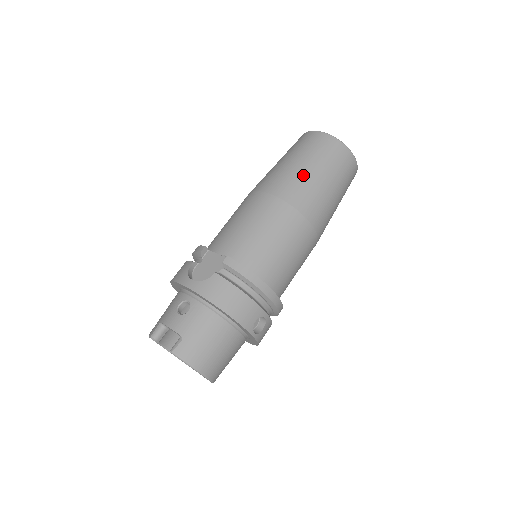
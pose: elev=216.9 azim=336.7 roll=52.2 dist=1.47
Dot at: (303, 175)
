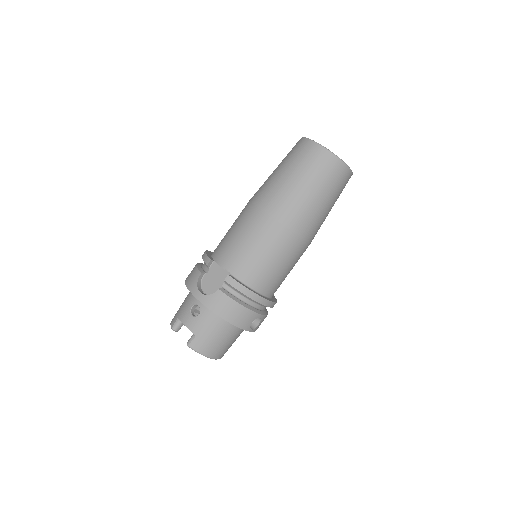
Dot at: (297, 195)
